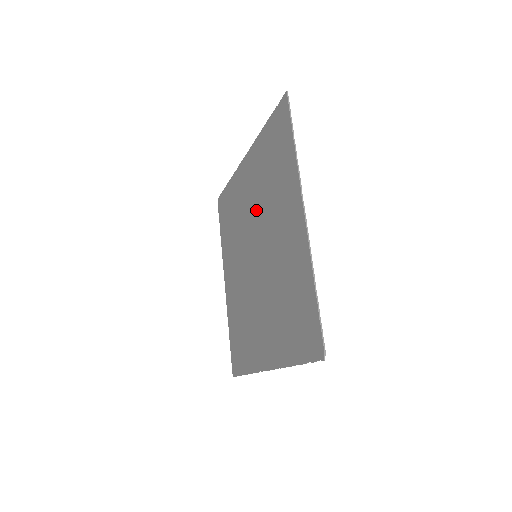
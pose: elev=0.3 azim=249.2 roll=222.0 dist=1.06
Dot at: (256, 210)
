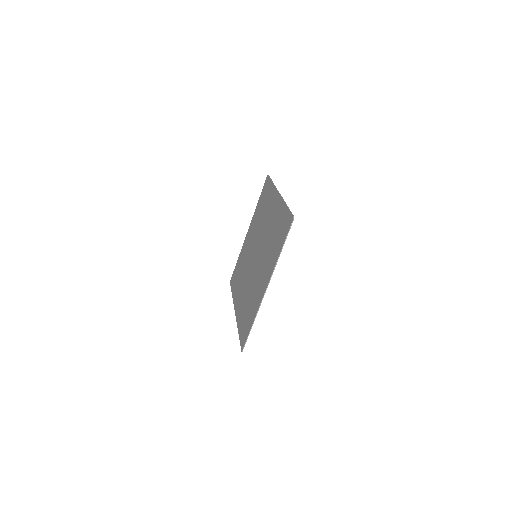
Dot at: (255, 237)
